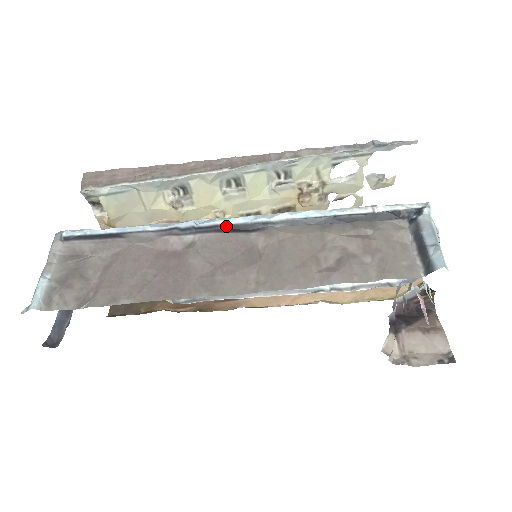
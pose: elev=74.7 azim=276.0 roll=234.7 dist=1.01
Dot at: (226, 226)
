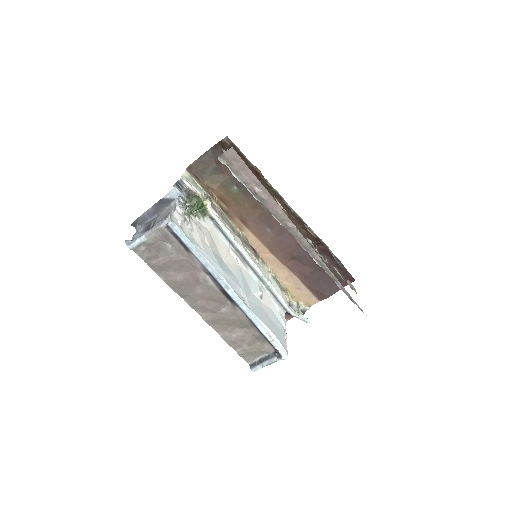
Dot at: (225, 291)
